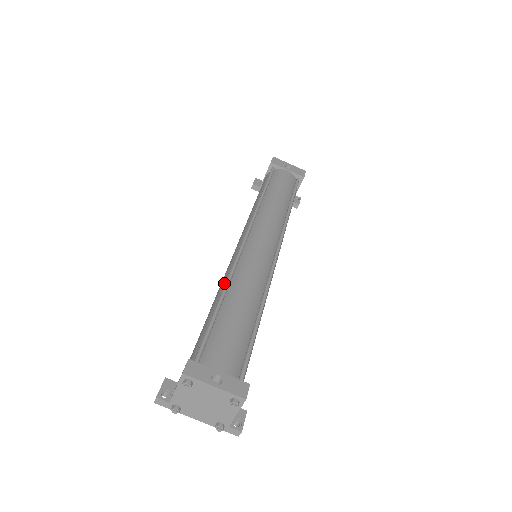
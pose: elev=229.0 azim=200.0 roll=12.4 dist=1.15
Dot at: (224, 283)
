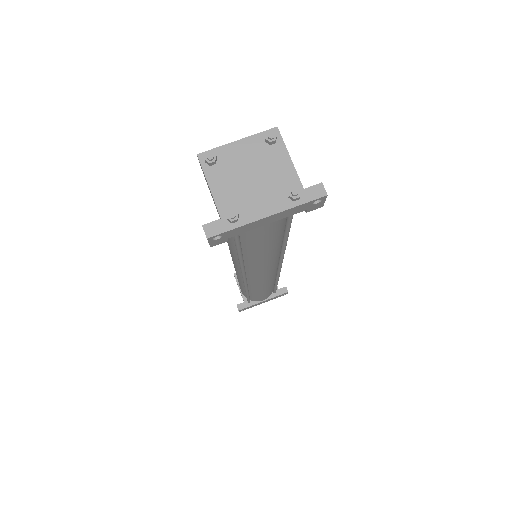
Dot at: occluded
